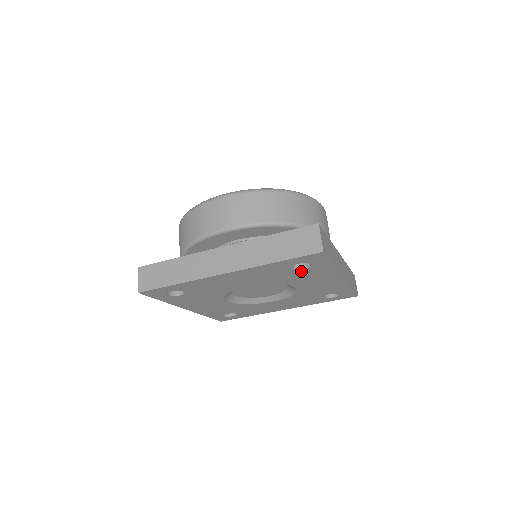
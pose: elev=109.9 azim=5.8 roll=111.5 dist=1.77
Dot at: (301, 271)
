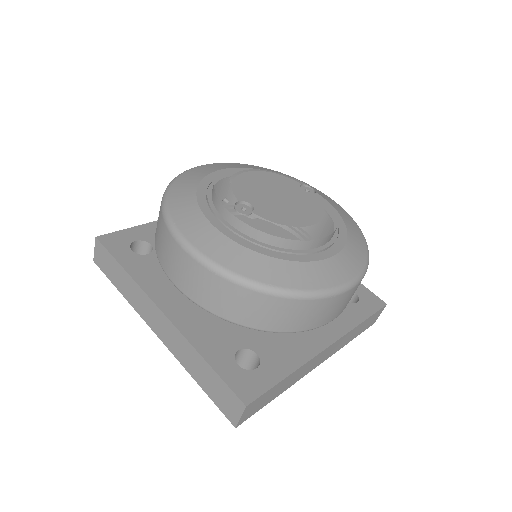
Dot at: occluded
